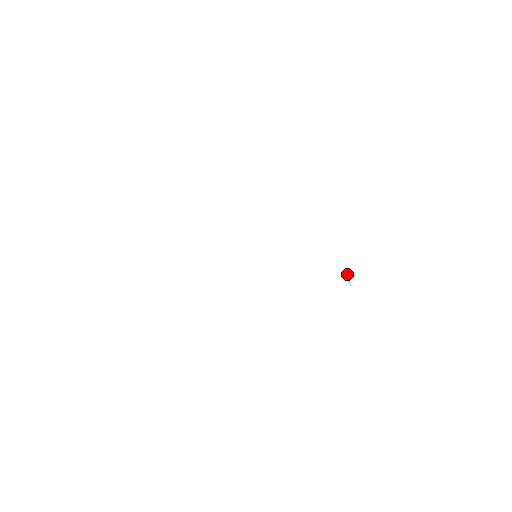
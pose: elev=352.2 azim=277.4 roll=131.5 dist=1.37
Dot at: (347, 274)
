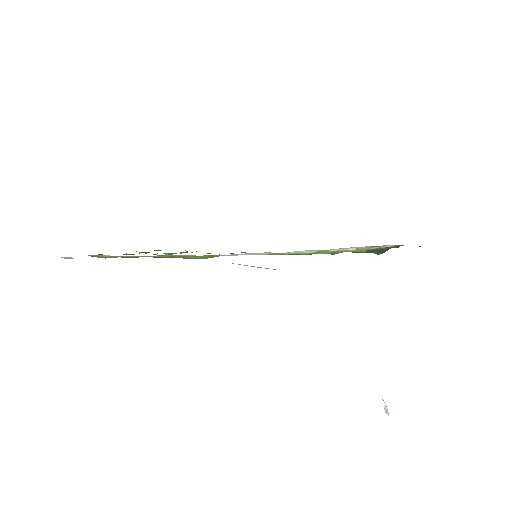
Dot at: (383, 400)
